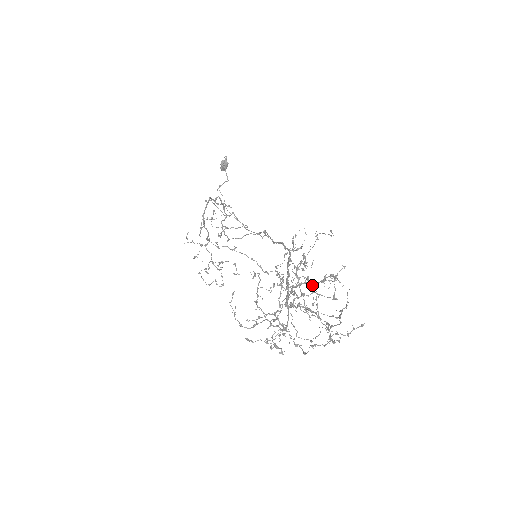
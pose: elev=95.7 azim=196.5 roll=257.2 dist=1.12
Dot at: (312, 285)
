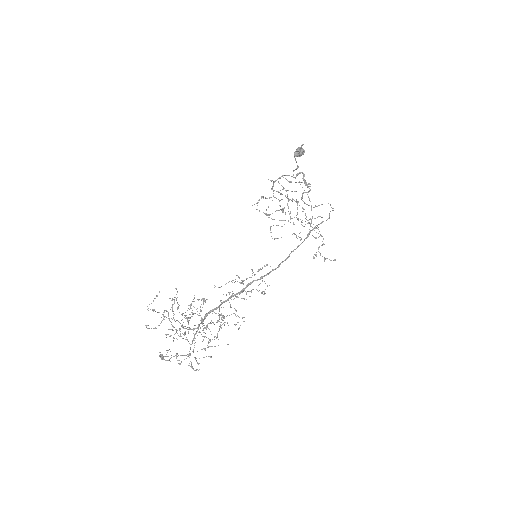
Dot at: occluded
